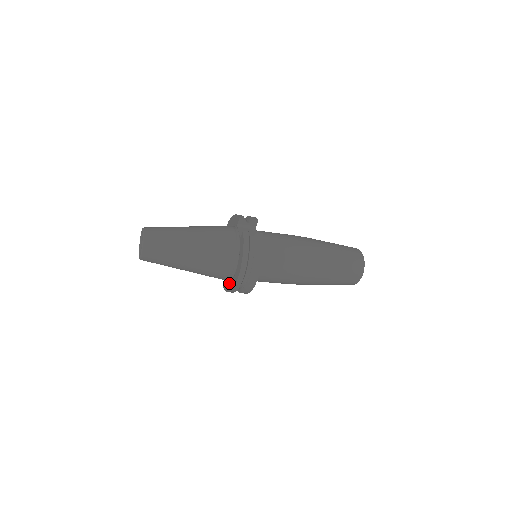
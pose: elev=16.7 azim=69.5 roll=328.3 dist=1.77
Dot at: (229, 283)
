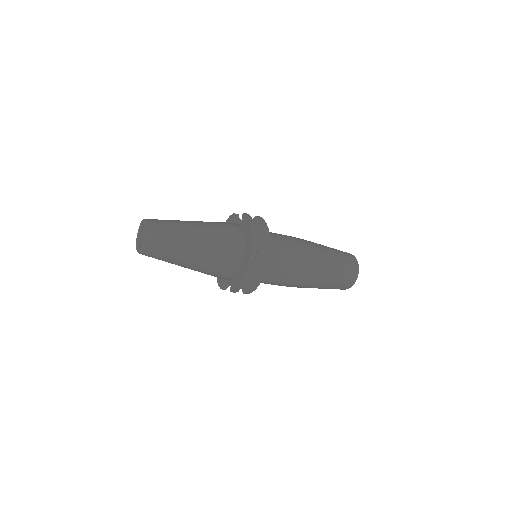
Dot at: (239, 273)
